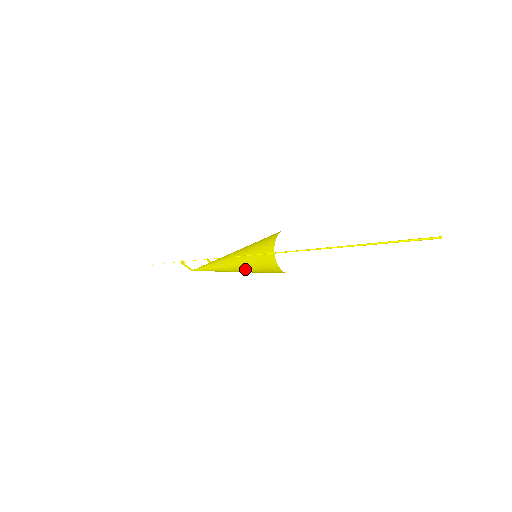
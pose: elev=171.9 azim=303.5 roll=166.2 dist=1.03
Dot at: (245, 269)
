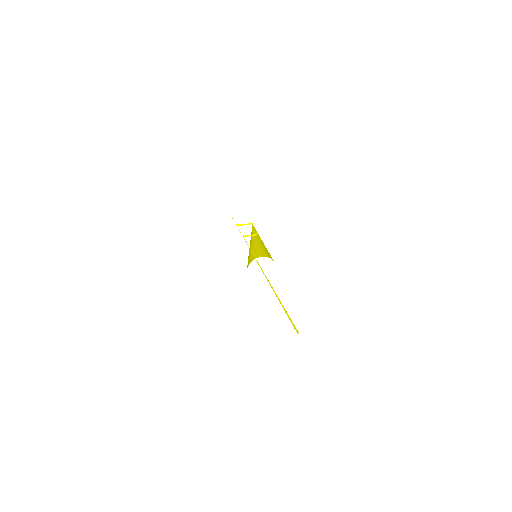
Dot at: occluded
